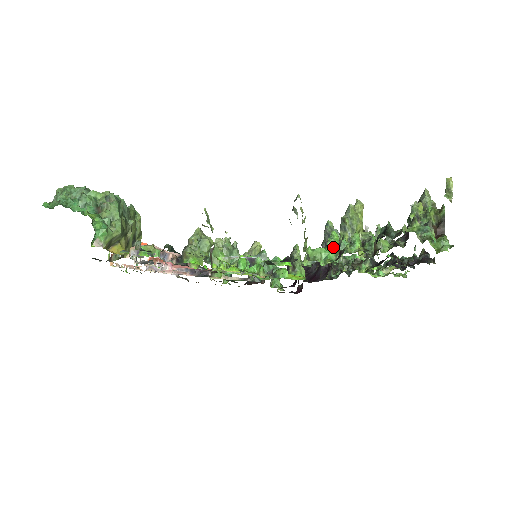
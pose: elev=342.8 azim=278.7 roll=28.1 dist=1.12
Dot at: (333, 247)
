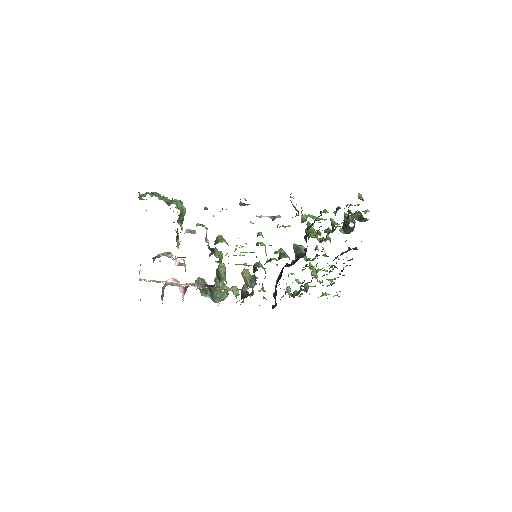
Dot at: occluded
